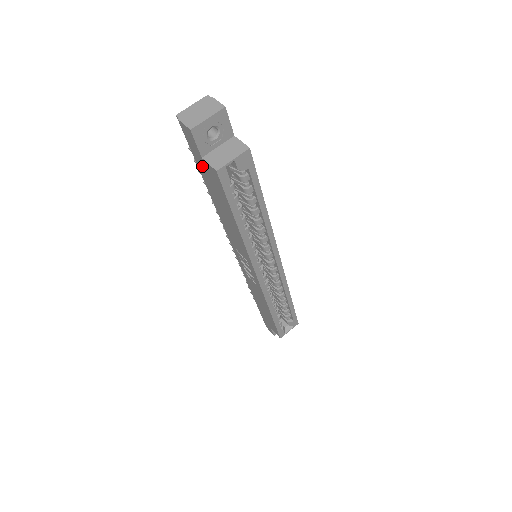
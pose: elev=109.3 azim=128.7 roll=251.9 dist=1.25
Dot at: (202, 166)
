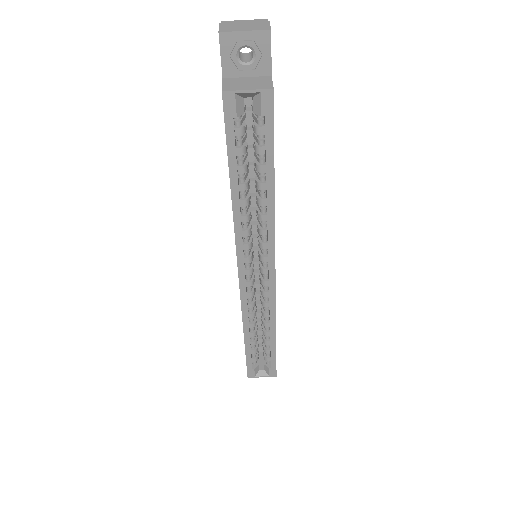
Dot at: occluded
